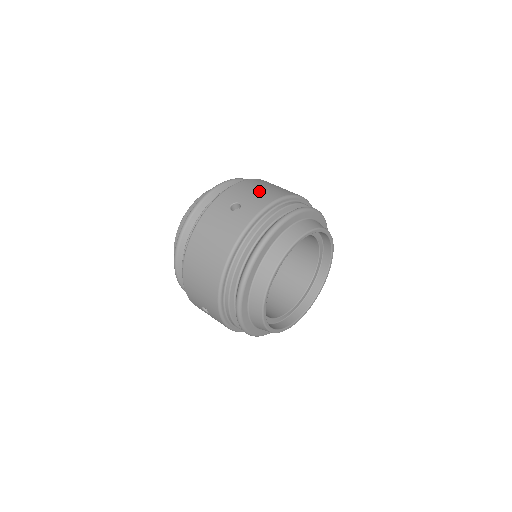
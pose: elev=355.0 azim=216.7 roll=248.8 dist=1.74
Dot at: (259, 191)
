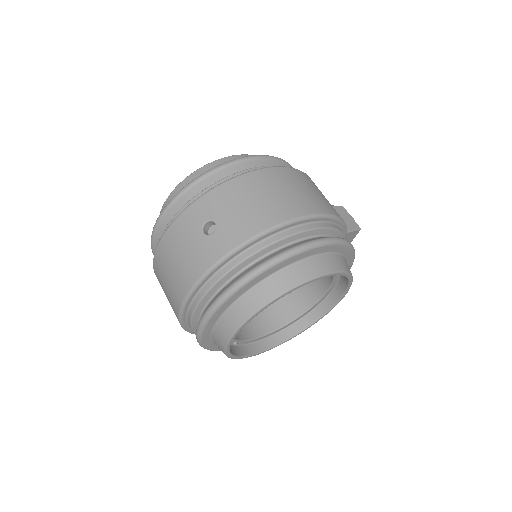
Dot at: (249, 206)
